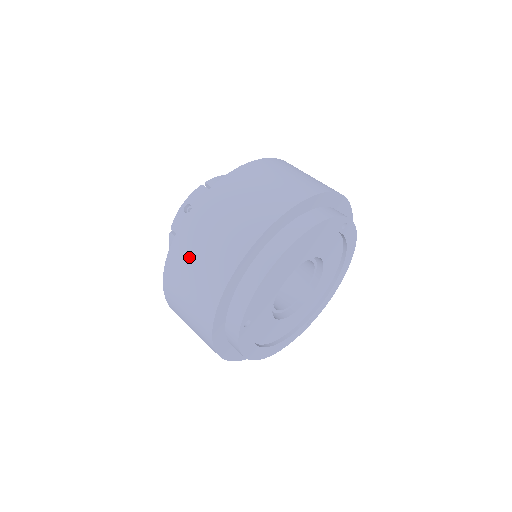
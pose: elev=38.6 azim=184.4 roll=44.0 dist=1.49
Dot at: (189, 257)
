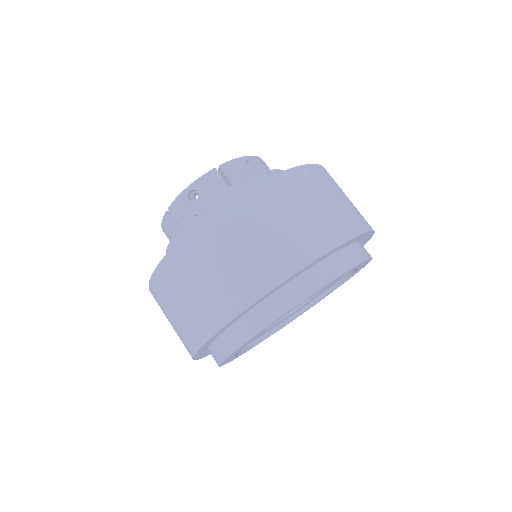
Dot at: (294, 199)
